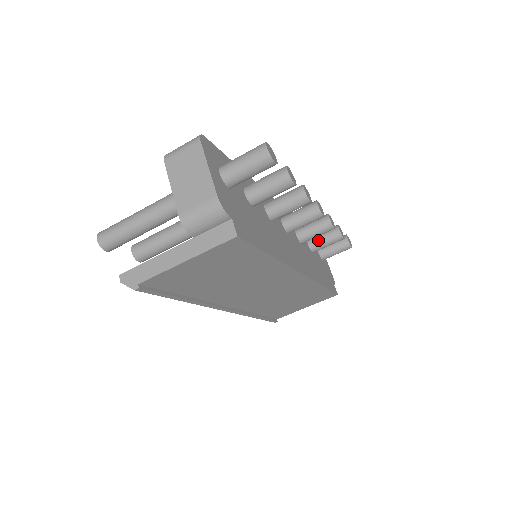
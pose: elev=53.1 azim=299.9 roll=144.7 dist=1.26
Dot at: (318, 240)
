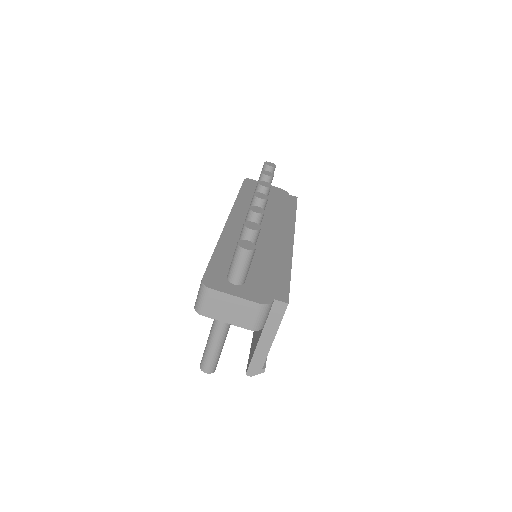
Dot at: occluded
